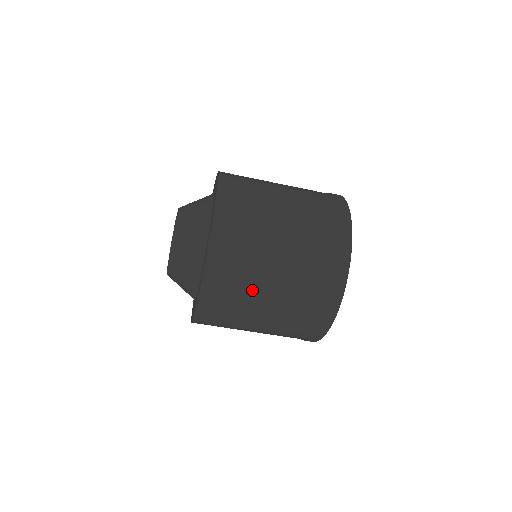
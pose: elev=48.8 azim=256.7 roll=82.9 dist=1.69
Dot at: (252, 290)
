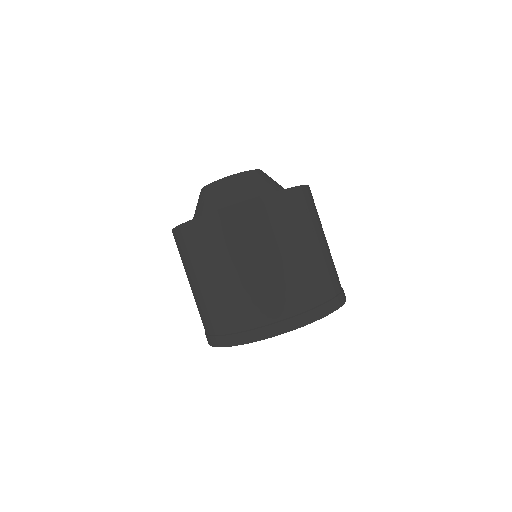
Dot at: (304, 233)
